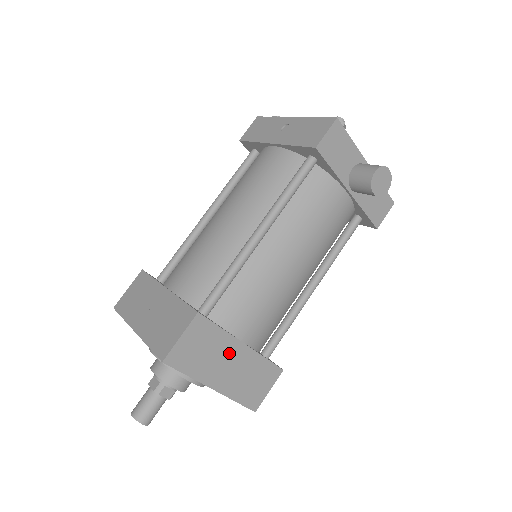
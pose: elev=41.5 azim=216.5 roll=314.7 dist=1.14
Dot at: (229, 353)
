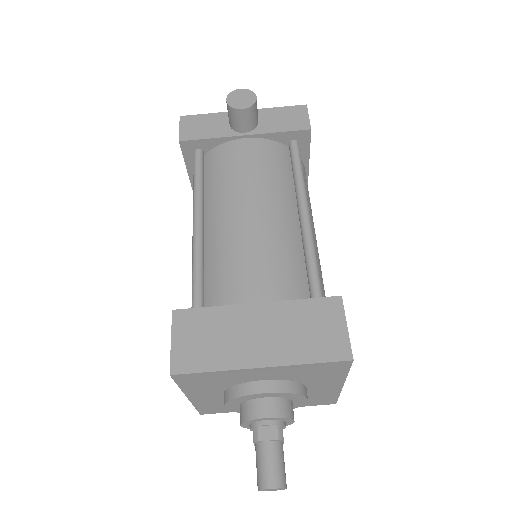
Dot at: (245, 322)
